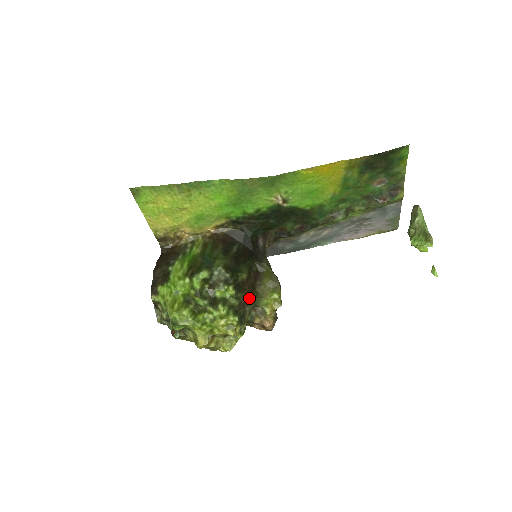
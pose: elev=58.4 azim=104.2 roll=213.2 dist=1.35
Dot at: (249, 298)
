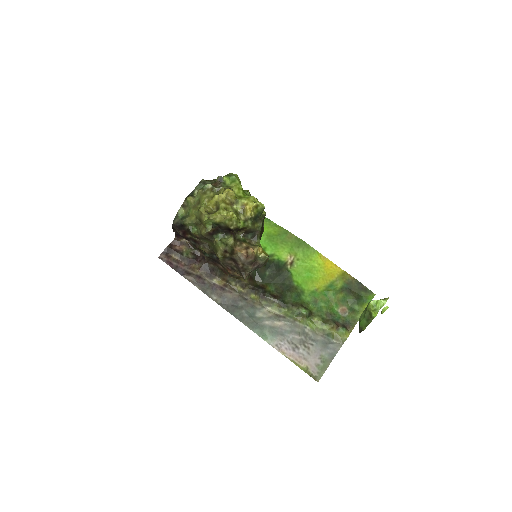
Dot at: occluded
